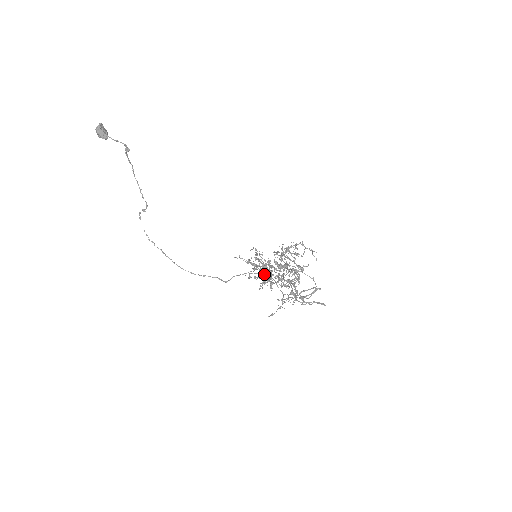
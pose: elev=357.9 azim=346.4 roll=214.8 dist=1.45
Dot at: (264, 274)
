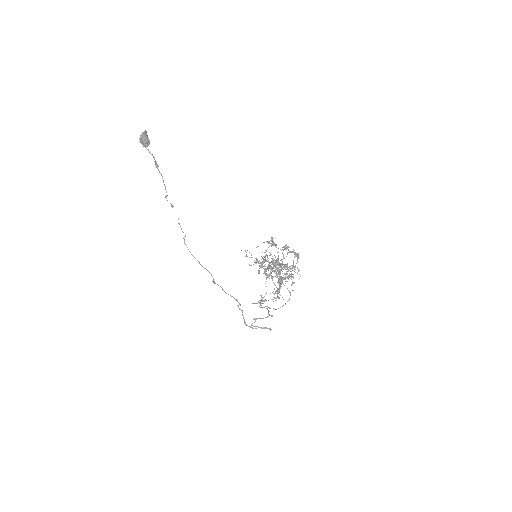
Dot at: (230, 295)
